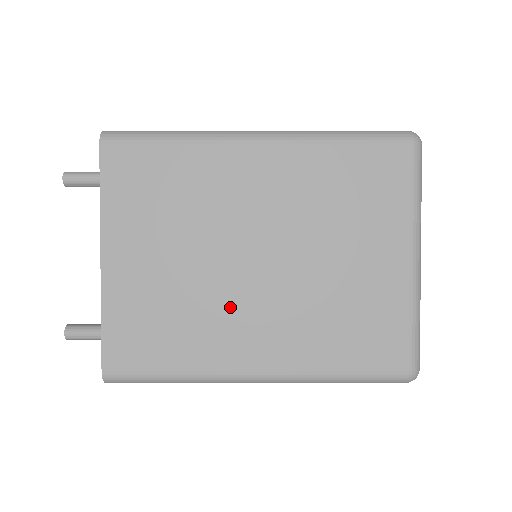
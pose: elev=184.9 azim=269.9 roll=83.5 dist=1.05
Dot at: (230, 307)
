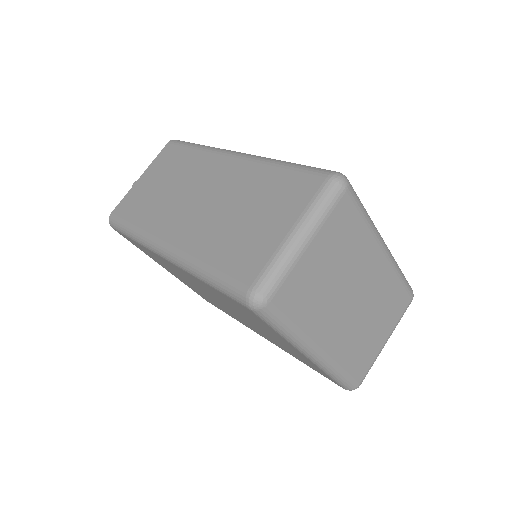
Dot at: occluded
